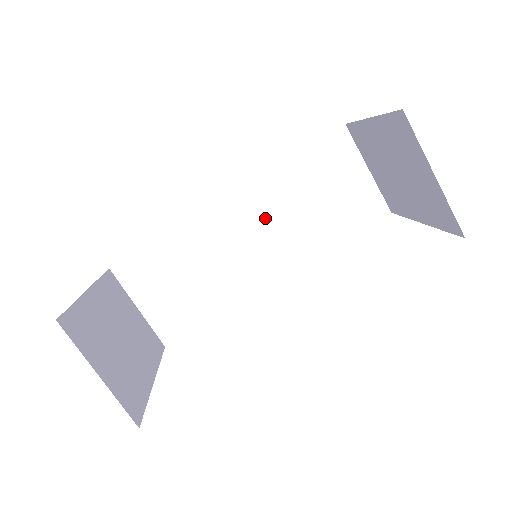
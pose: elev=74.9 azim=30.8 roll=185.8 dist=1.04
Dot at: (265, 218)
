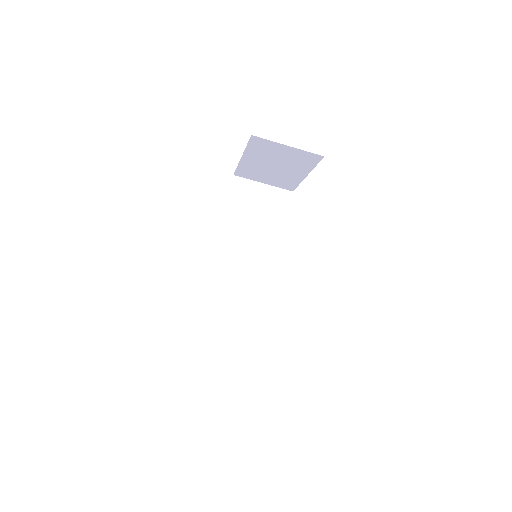
Dot at: (242, 248)
